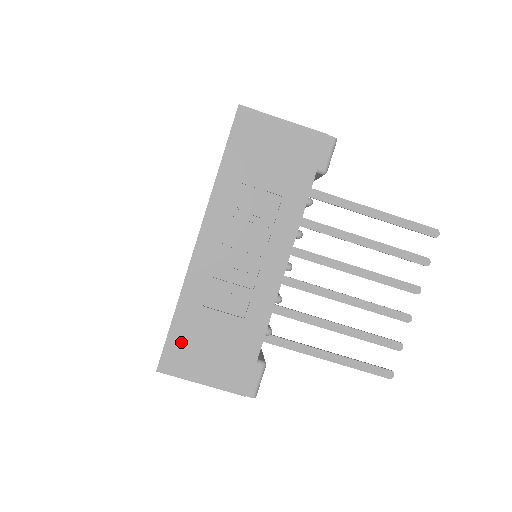
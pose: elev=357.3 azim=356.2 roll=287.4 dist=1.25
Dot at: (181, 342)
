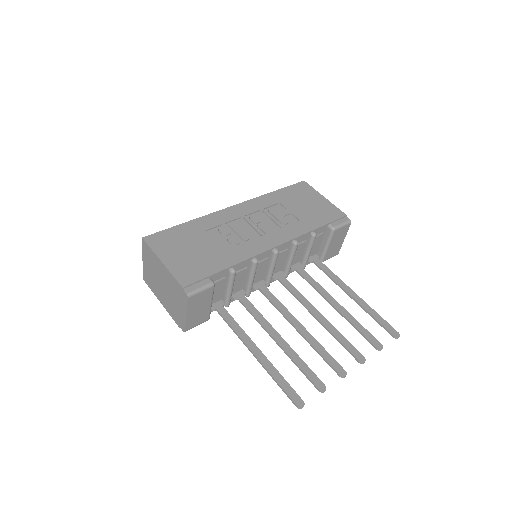
Dot at: (174, 236)
